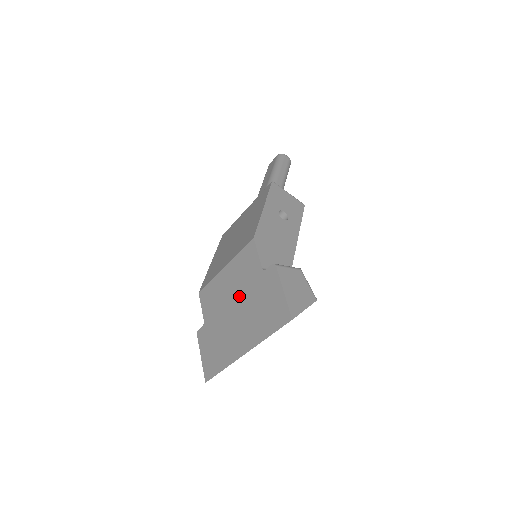
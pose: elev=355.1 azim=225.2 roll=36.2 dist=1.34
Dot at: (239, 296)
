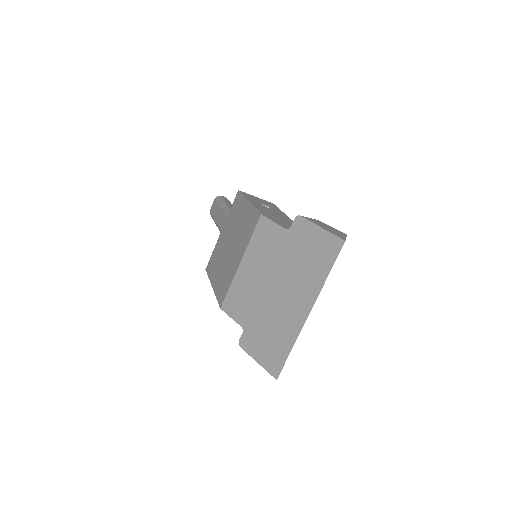
Dot at: (273, 271)
